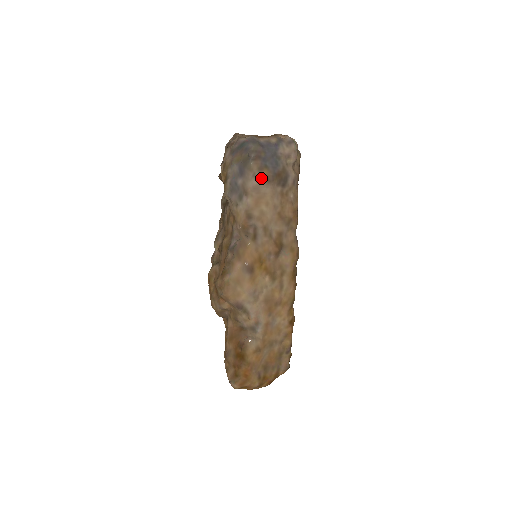
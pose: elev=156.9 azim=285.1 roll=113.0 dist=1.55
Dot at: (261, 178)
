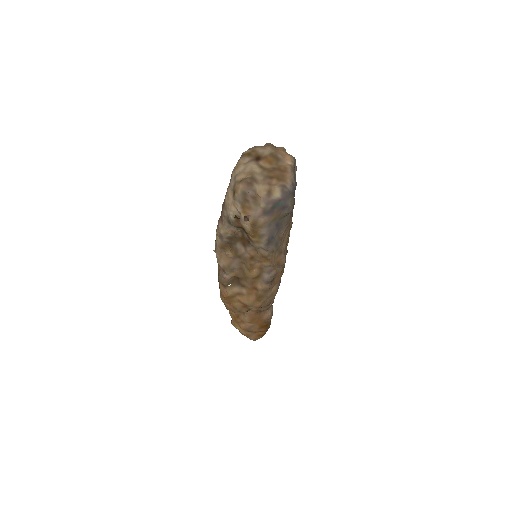
Dot at: (291, 220)
